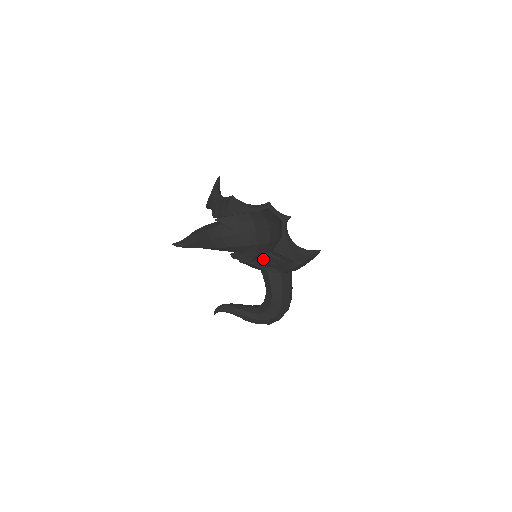
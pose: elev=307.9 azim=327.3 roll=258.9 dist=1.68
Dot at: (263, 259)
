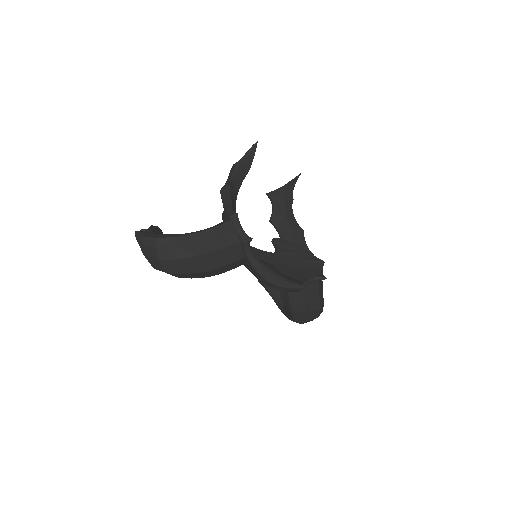
Dot at: occluded
